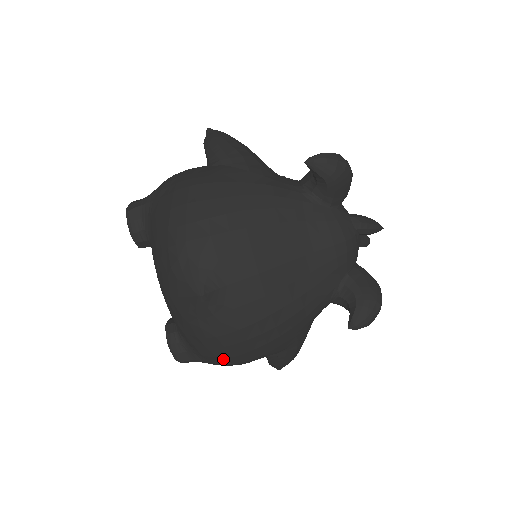
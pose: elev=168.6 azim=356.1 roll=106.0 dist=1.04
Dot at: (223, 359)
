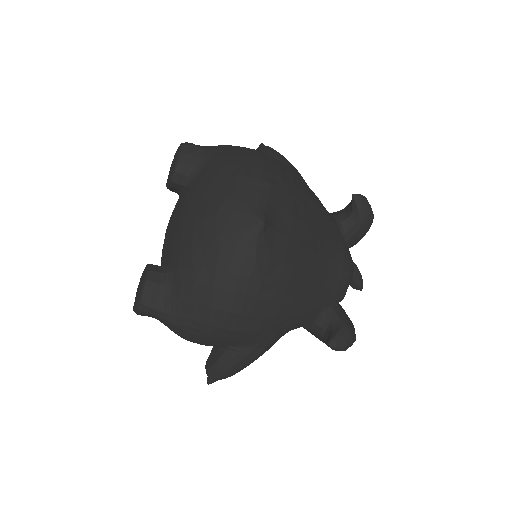
Dot at: (214, 312)
